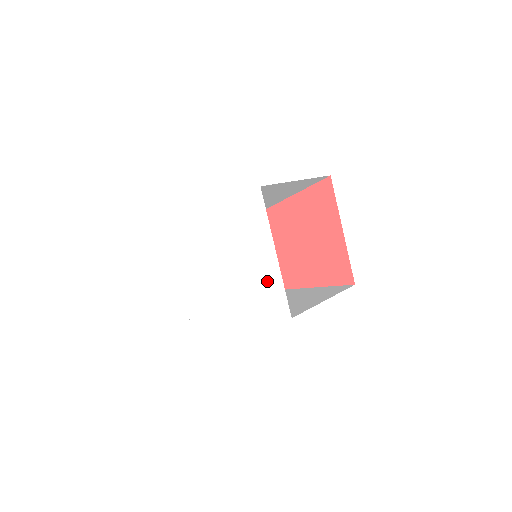
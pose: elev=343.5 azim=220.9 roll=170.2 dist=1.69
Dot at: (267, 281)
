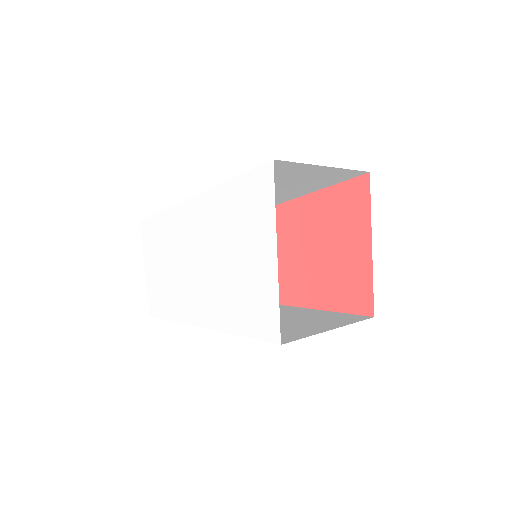
Dot at: (259, 288)
